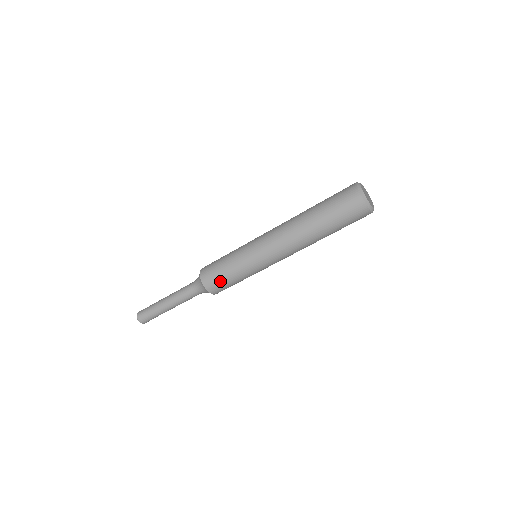
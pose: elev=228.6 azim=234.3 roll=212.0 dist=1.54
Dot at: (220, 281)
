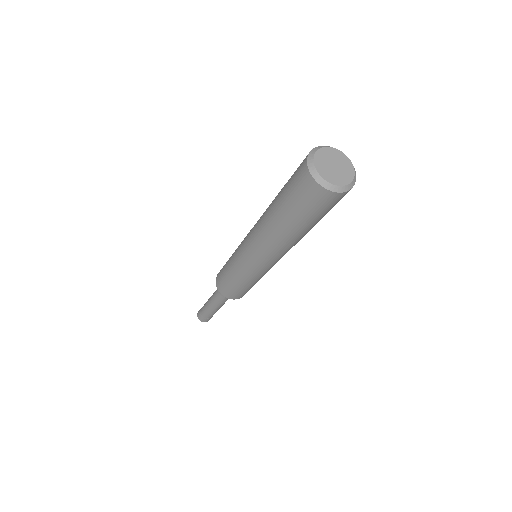
Dot at: (239, 292)
